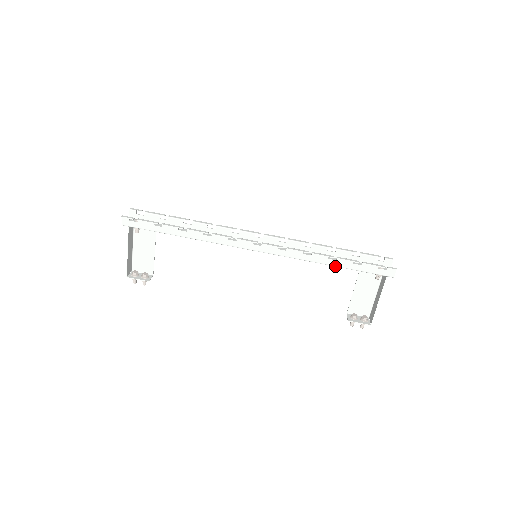
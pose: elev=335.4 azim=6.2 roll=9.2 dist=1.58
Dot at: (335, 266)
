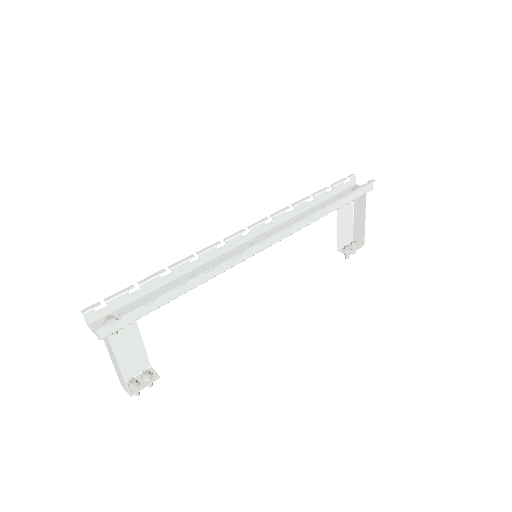
Dot at: occluded
